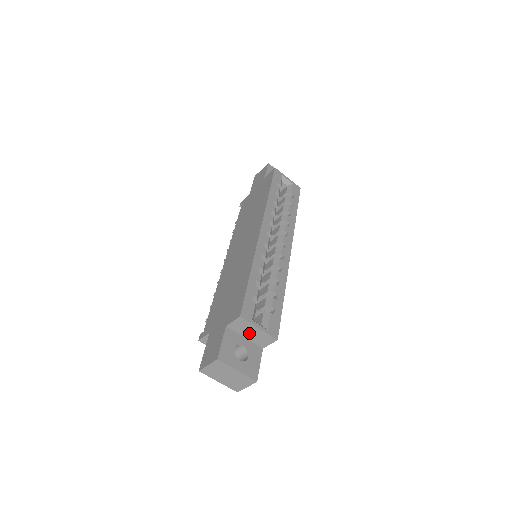
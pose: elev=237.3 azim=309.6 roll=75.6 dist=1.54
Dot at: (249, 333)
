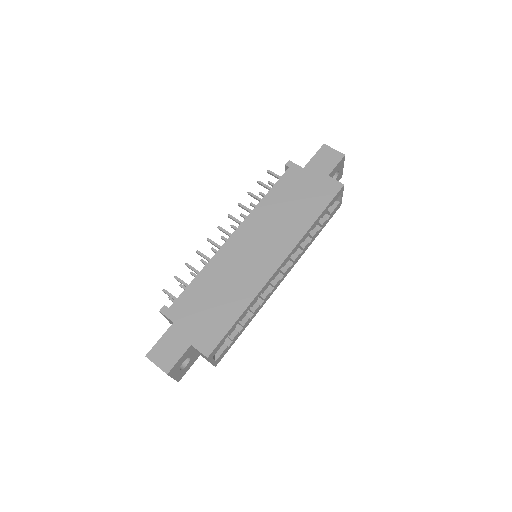
Dot at: (202, 355)
